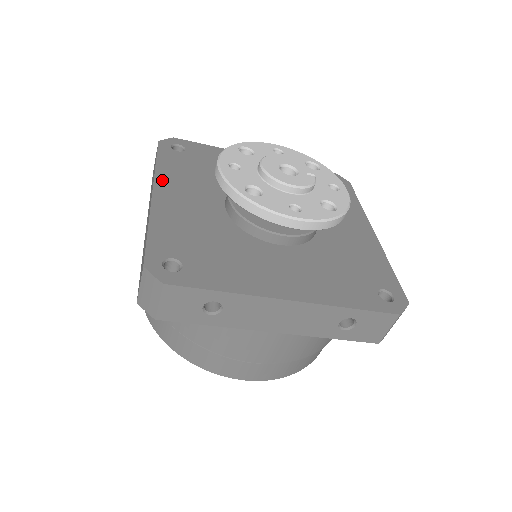
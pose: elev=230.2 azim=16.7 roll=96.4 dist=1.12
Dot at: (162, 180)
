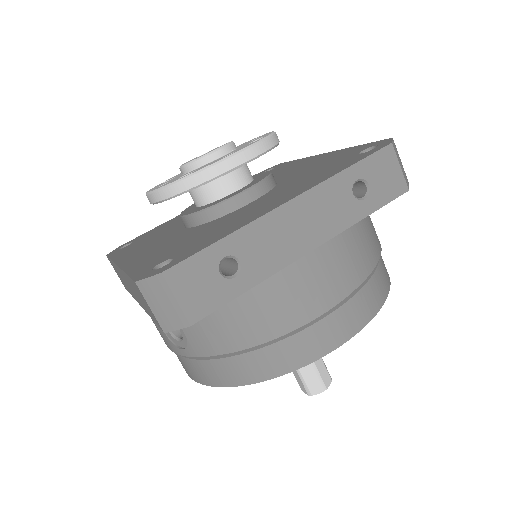
Dot at: (122, 258)
